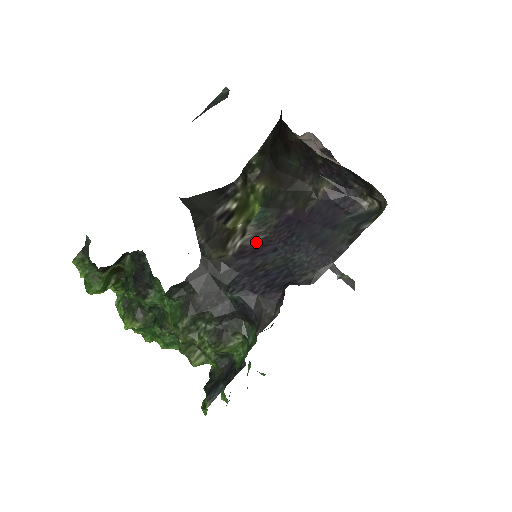
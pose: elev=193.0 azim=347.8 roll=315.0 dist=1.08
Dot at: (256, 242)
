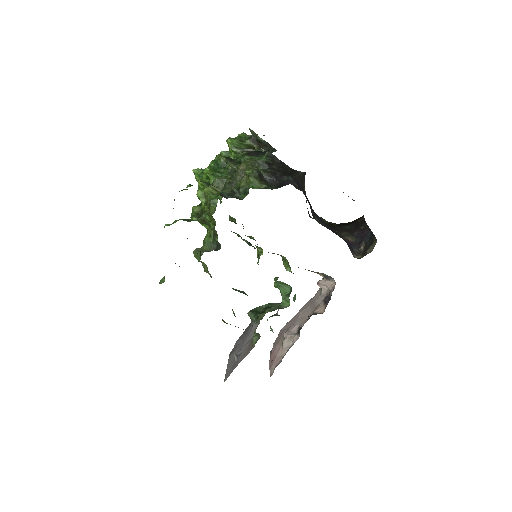
Dot at: occluded
